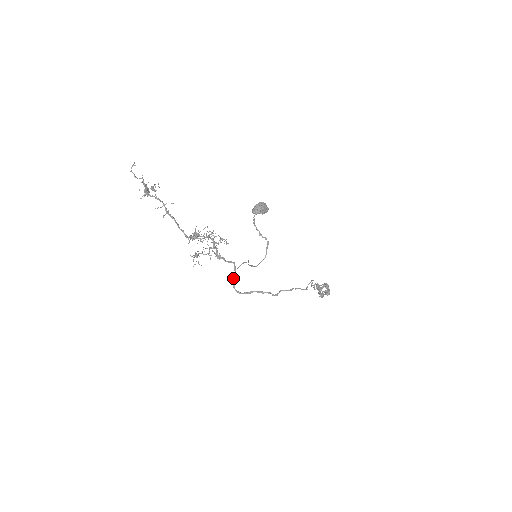
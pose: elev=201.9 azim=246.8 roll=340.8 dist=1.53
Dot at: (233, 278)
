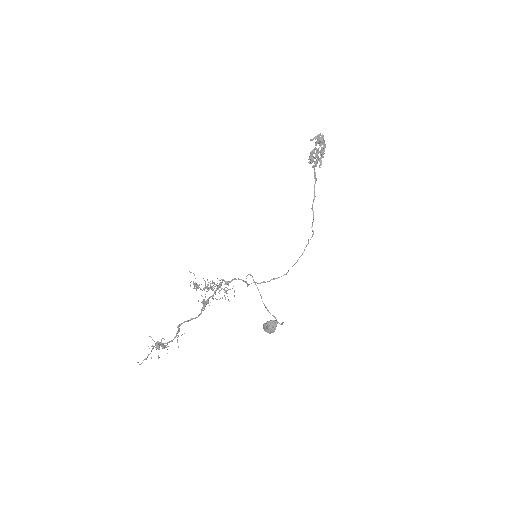
Dot at: (247, 286)
